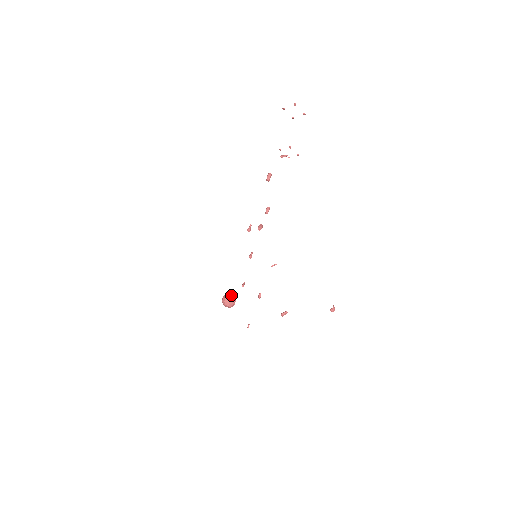
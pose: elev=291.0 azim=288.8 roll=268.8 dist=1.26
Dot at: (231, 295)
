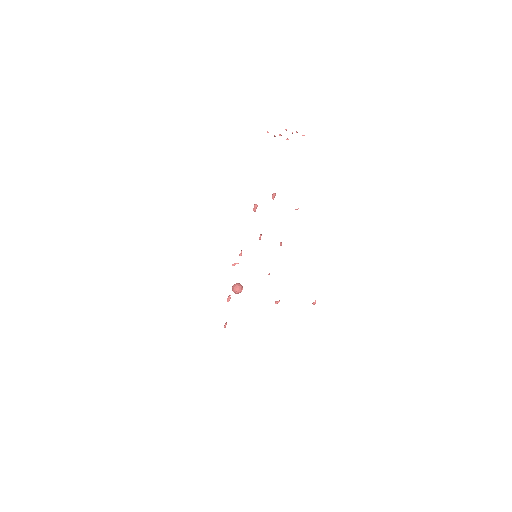
Dot at: (237, 287)
